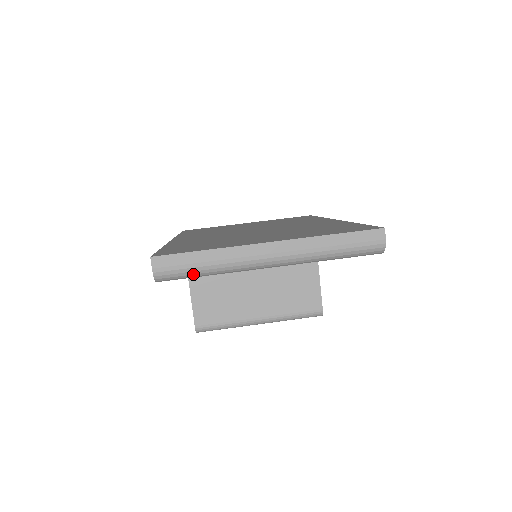
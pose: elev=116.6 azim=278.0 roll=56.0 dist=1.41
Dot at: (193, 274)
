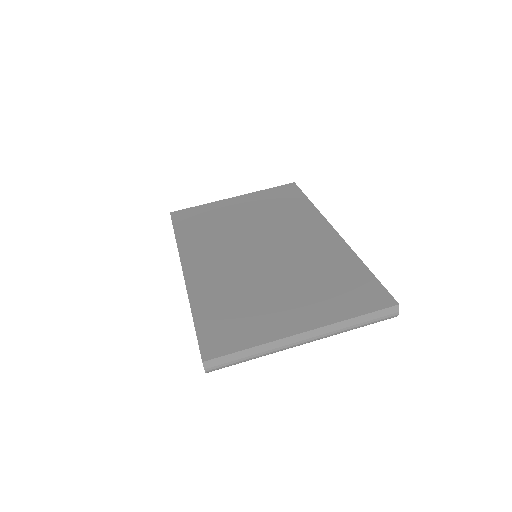
Dot at: (238, 363)
